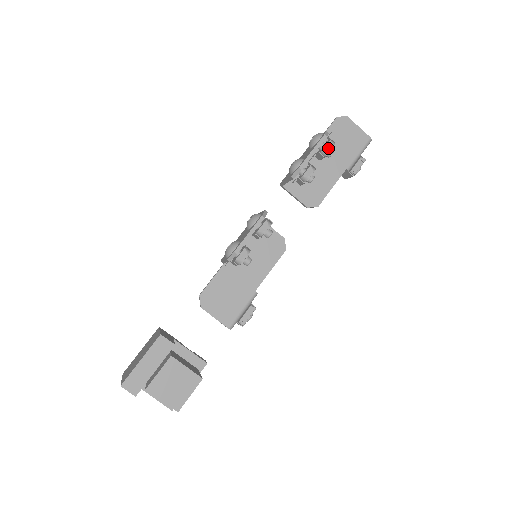
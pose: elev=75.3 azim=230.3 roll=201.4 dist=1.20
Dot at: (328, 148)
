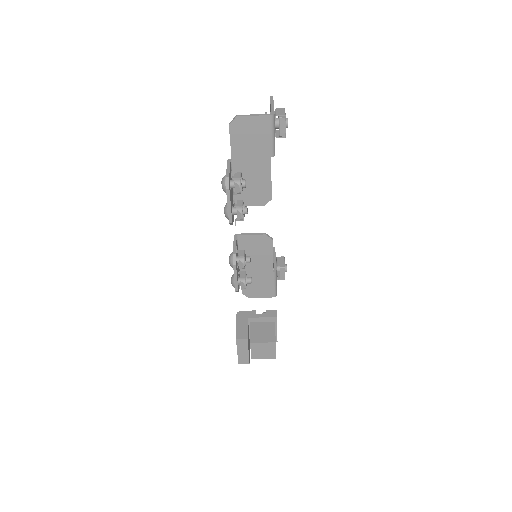
Dot at: (238, 190)
